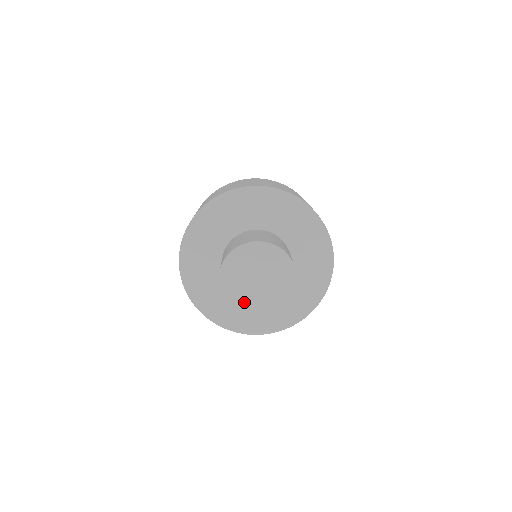
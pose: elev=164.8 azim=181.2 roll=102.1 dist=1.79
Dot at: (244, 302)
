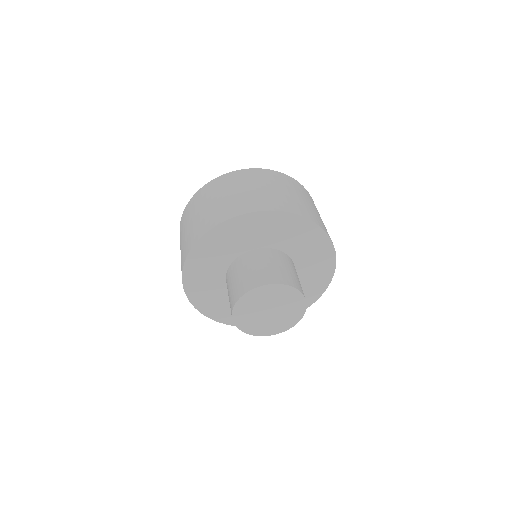
Dot at: (268, 329)
